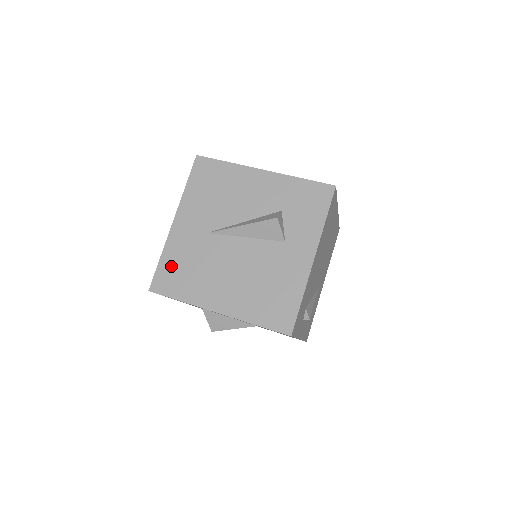
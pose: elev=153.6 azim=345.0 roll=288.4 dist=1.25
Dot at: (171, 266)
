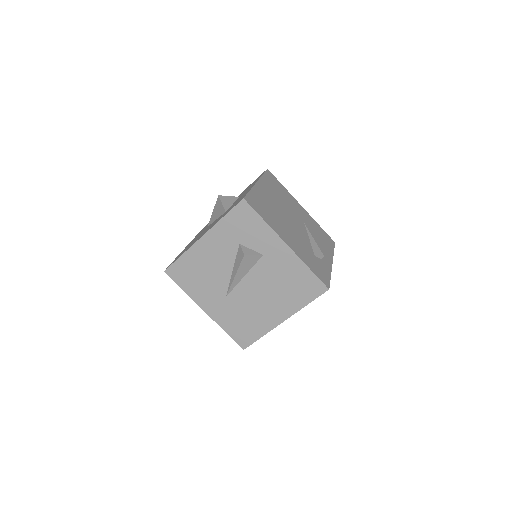
Dot at: (235, 329)
